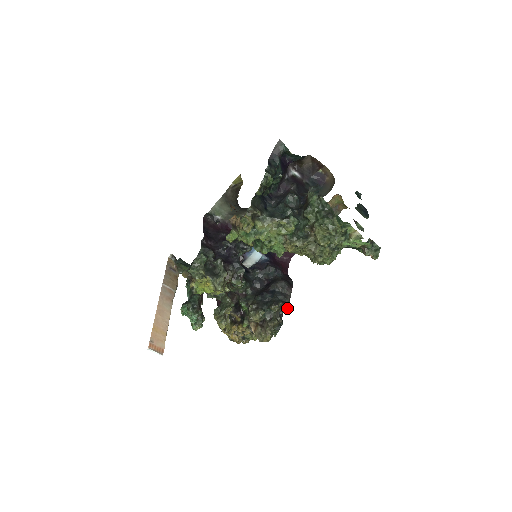
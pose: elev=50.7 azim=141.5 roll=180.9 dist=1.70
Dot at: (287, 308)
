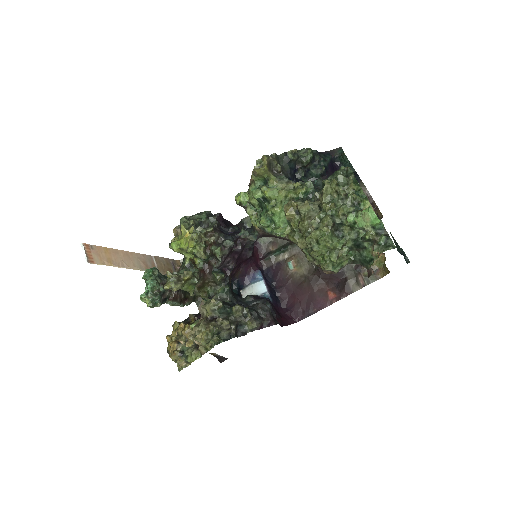
Dot at: (251, 325)
